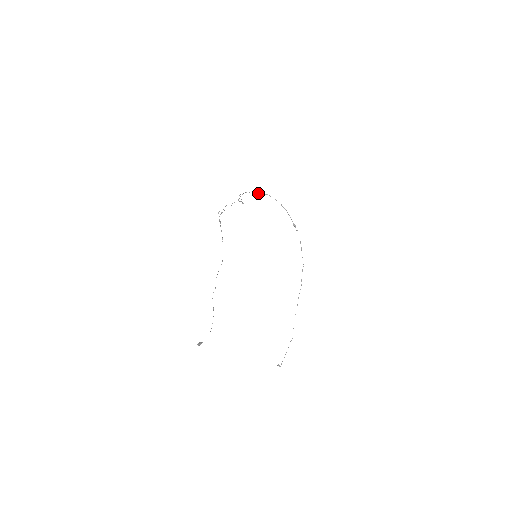
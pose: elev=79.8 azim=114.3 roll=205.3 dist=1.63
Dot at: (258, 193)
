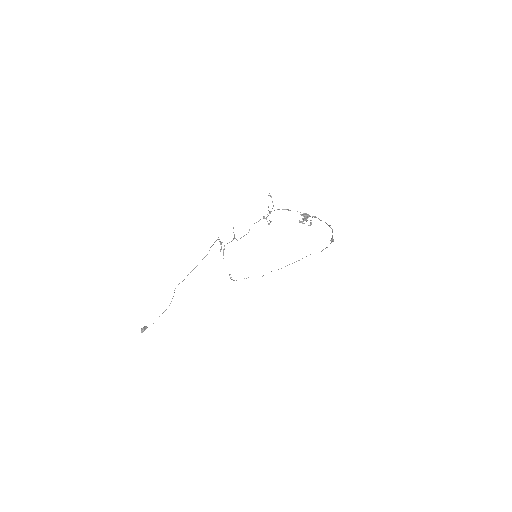
Dot at: (303, 215)
